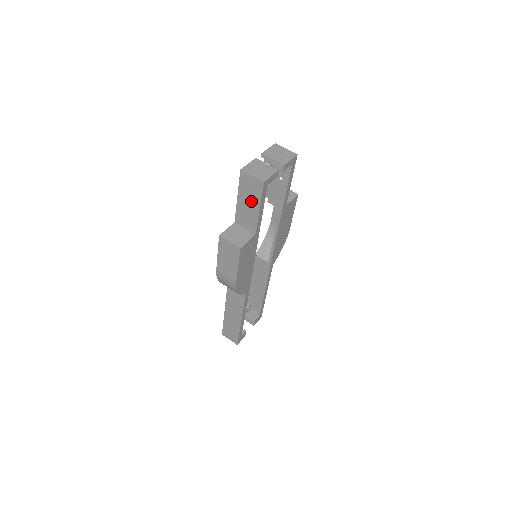
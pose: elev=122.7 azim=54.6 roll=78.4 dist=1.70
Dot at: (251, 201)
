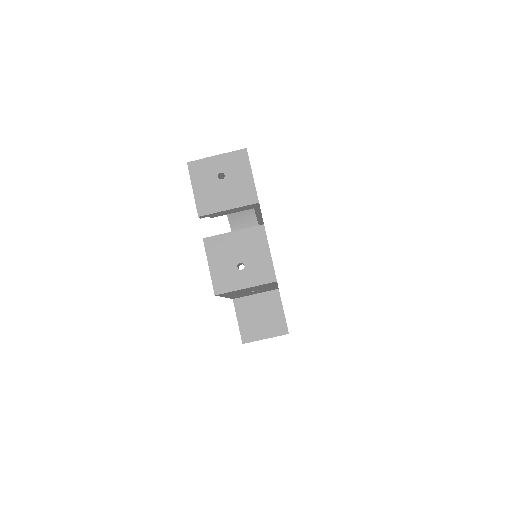
Dot at: (256, 290)
